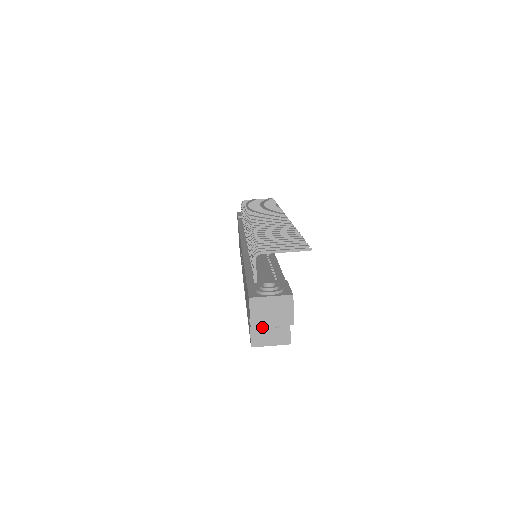
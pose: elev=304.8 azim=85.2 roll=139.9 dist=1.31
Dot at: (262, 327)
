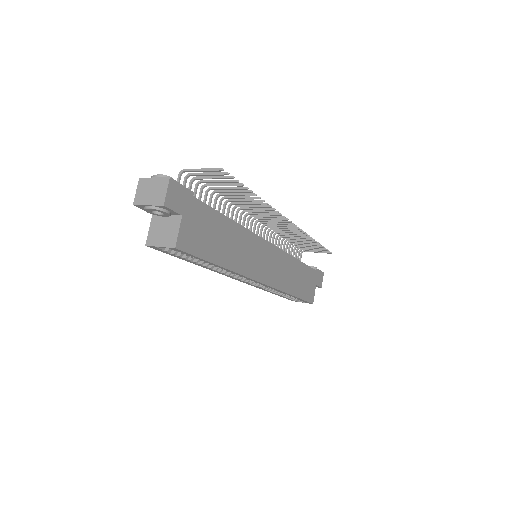
Dot at: (158, 227)
